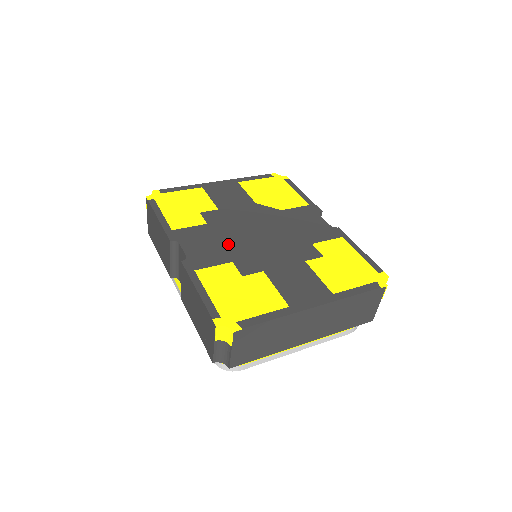
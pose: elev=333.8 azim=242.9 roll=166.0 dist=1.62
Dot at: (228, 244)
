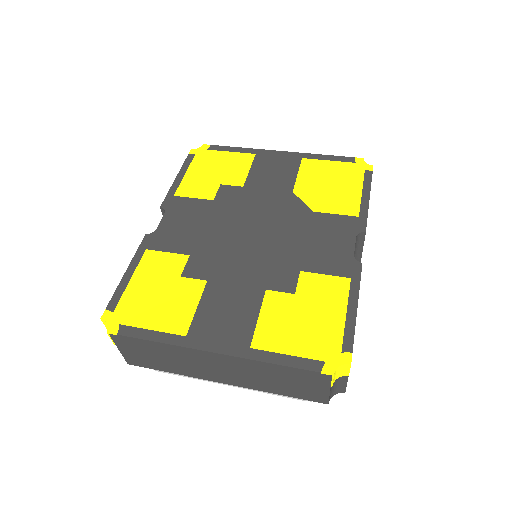
Dot at: (207, 232)
